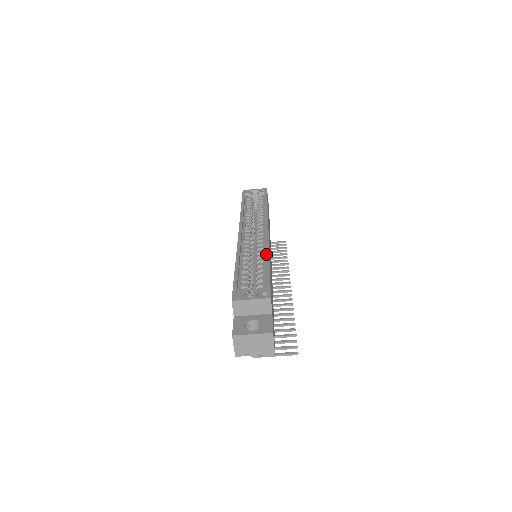
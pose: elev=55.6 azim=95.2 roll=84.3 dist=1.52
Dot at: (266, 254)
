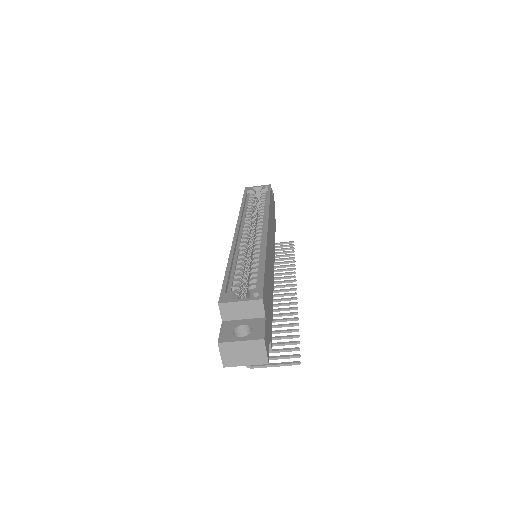
Dot at: (262, 252)
